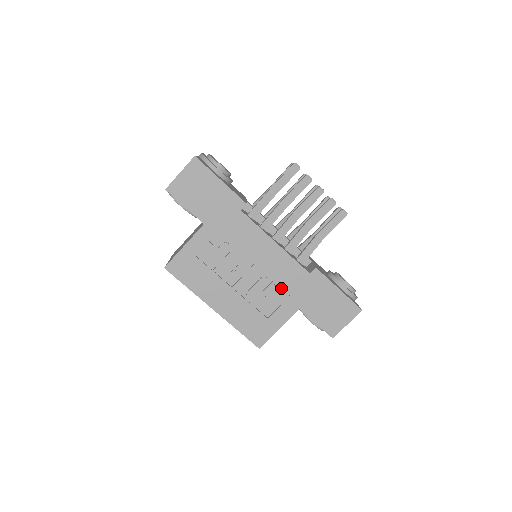
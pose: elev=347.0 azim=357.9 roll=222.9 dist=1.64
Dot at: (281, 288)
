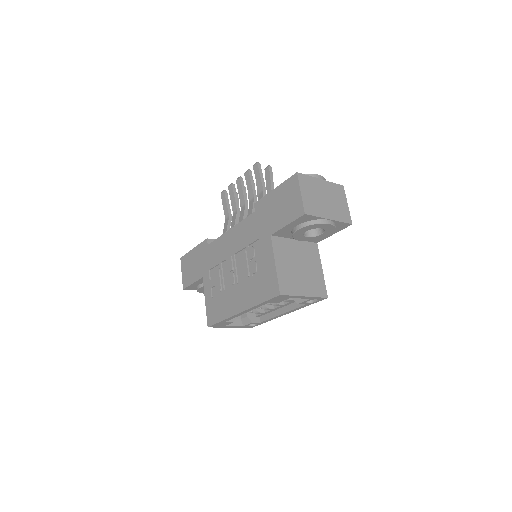
Dot at: (254, 243)
